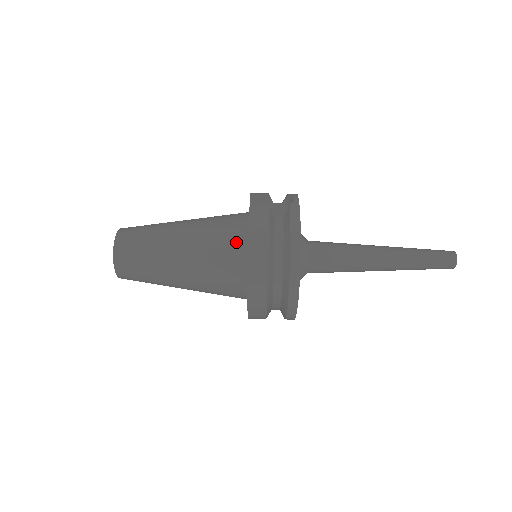
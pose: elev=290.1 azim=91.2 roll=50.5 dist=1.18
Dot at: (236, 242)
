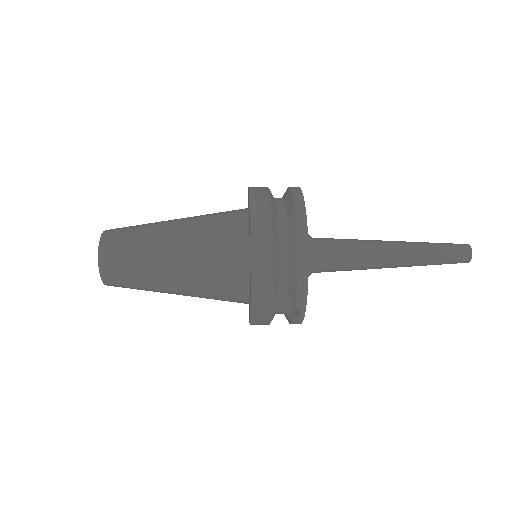
Dot at: occluded
